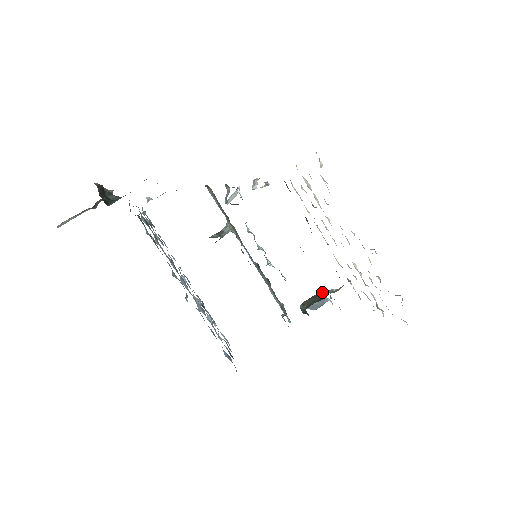
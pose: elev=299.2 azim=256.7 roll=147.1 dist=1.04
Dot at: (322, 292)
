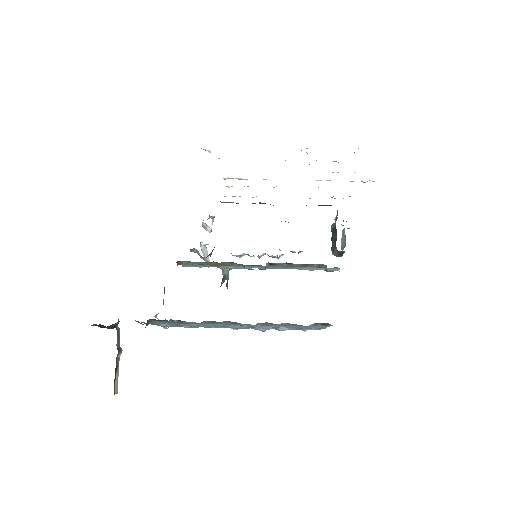
Dot at: (332, 229)
